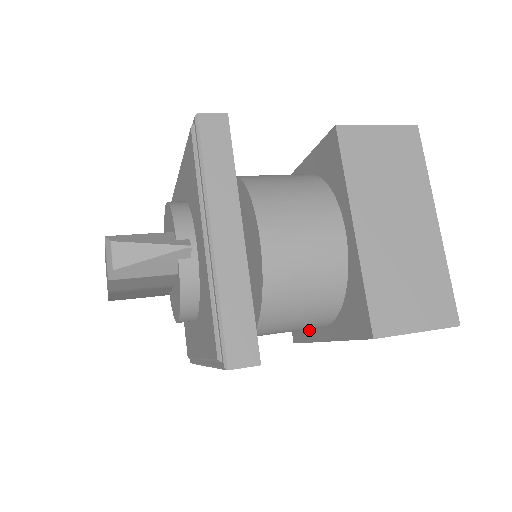
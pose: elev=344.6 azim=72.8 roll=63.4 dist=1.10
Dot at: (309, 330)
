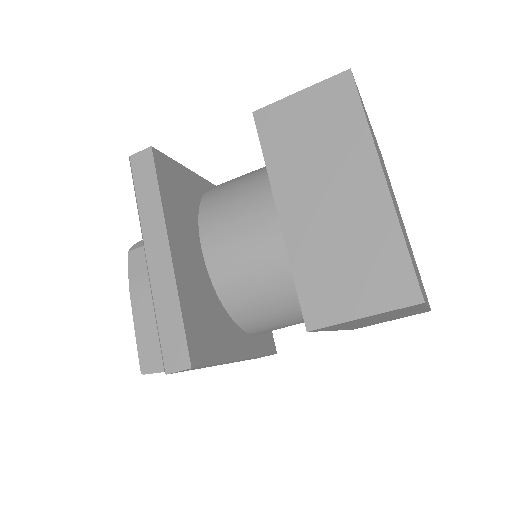
Dot at: occluded
